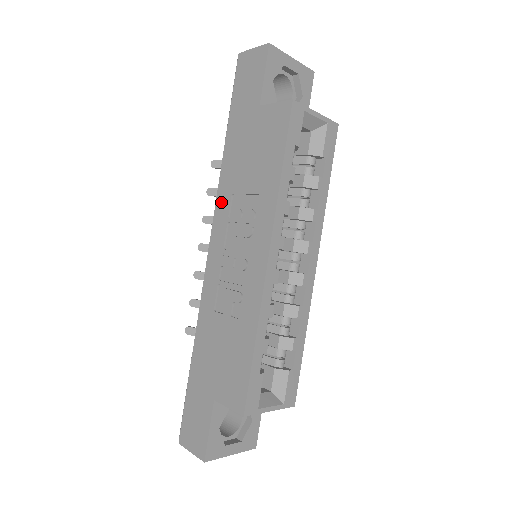
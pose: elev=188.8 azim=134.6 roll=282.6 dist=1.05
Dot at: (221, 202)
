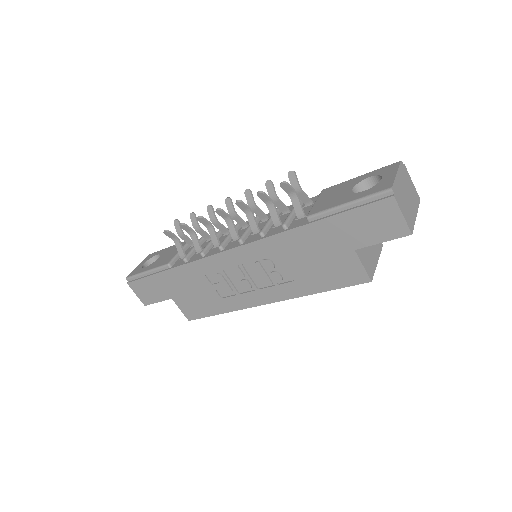
Dot at: (266, 246)
